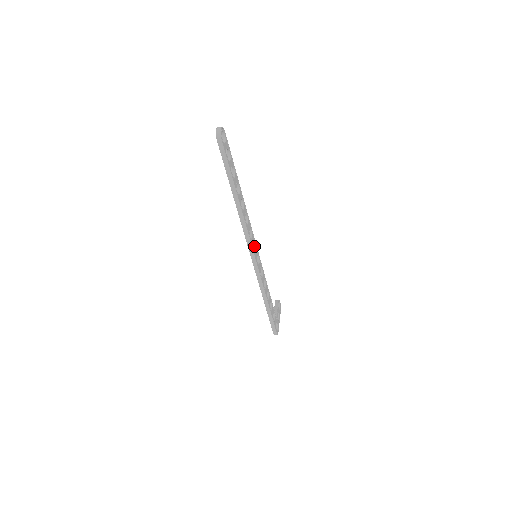
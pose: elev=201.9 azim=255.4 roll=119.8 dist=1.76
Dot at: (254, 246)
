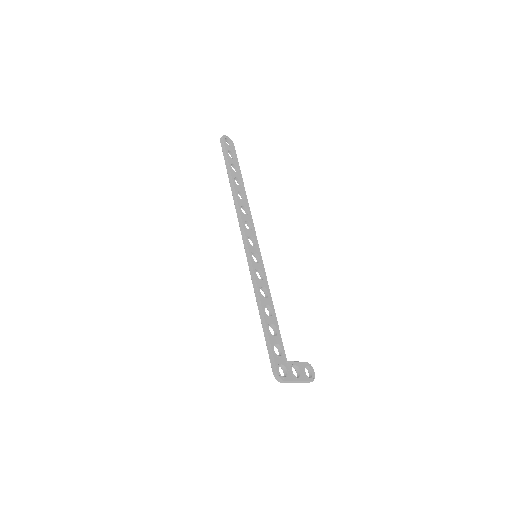
Dot at: (255, 245)
